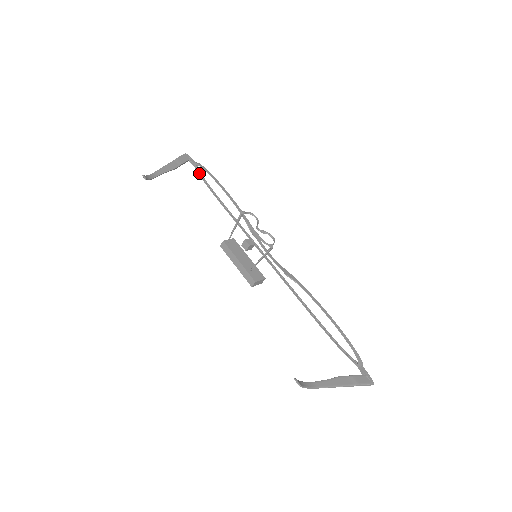
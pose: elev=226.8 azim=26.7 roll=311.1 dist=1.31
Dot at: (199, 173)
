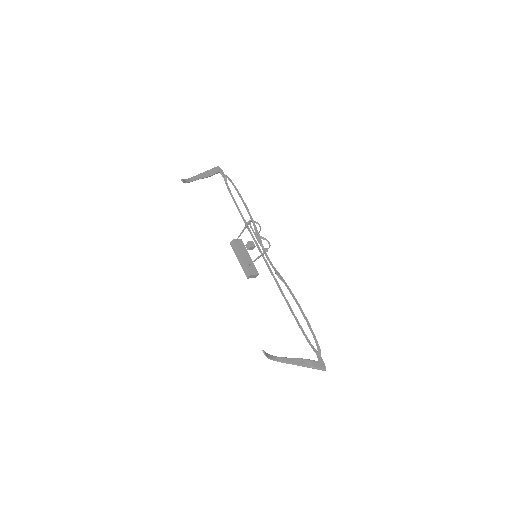
Dot at: (226, 183)
